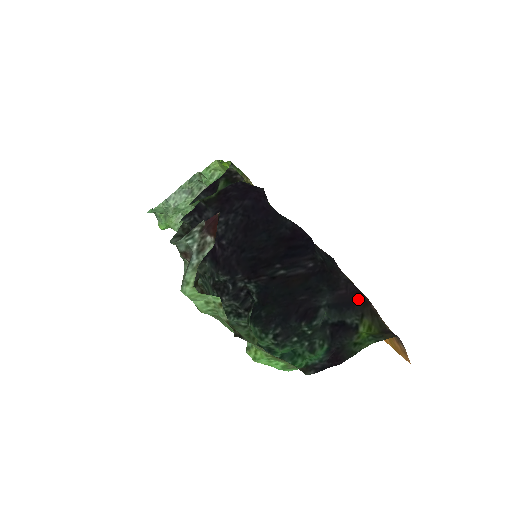
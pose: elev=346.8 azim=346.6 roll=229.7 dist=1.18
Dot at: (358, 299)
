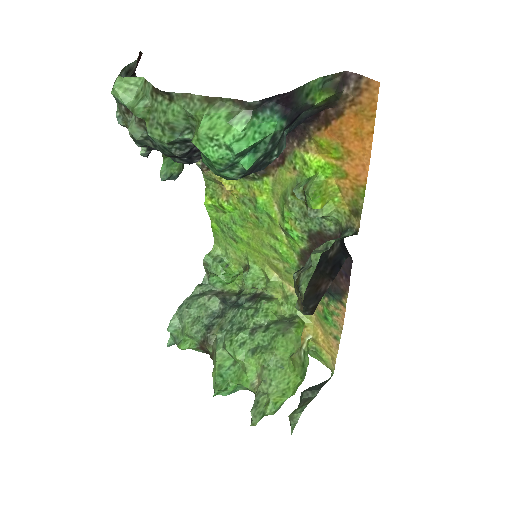
Dot at: (313, 114)
